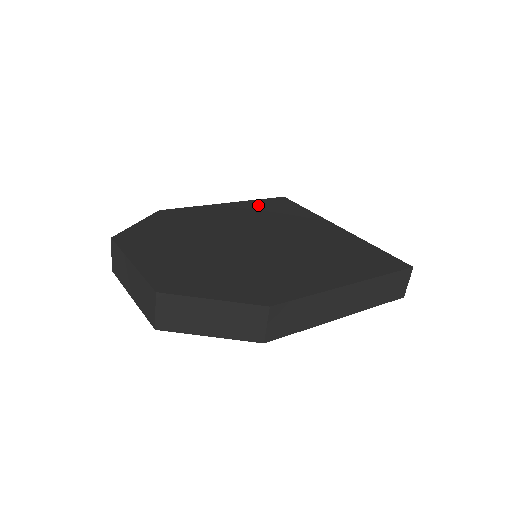
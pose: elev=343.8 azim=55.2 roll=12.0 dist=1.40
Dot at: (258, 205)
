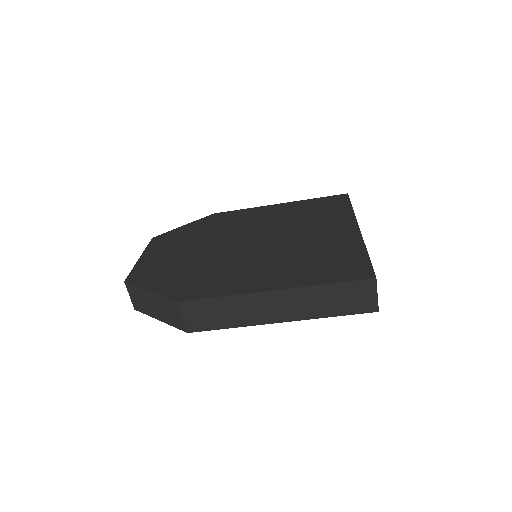
Dot at: (305, 205)
